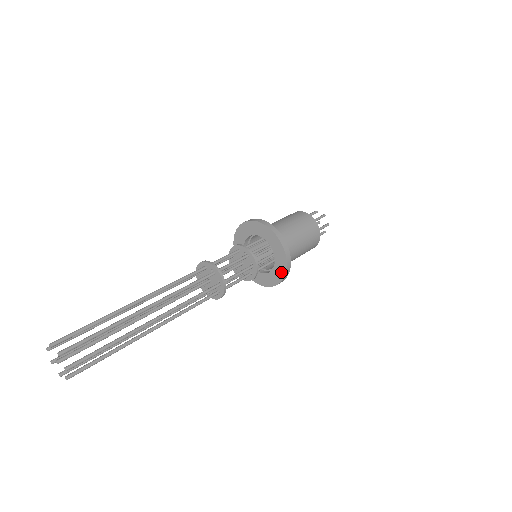
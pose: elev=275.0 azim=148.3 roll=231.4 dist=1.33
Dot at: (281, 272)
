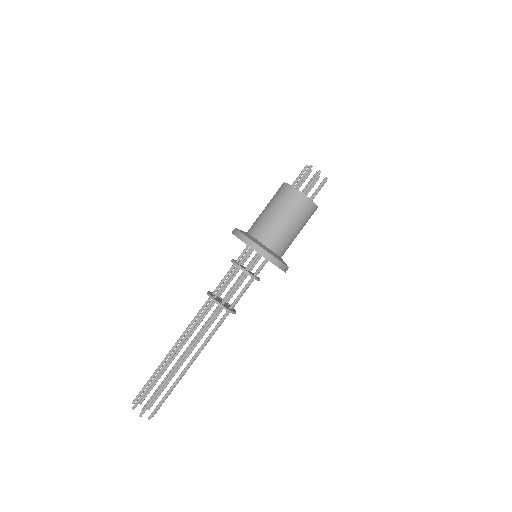
Dot at: occluded
